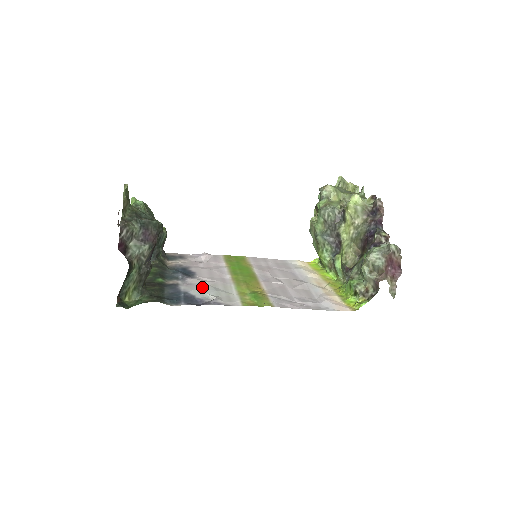
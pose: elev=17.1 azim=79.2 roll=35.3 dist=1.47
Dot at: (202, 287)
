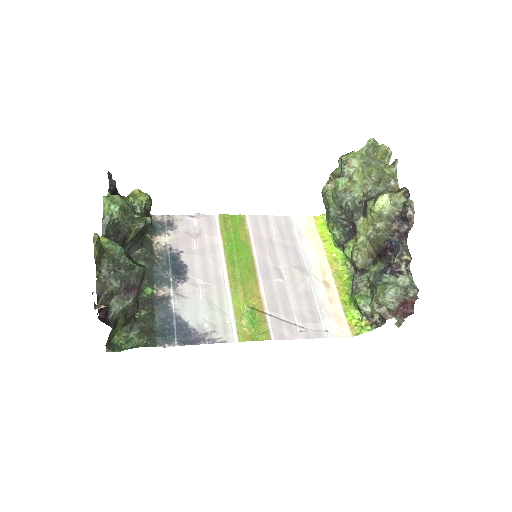
Dot at: (195, 302)
